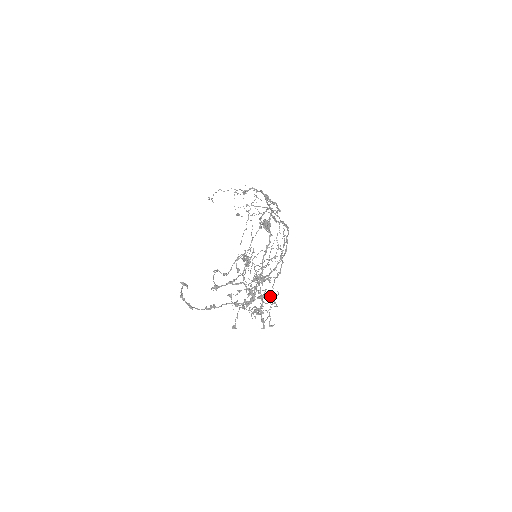
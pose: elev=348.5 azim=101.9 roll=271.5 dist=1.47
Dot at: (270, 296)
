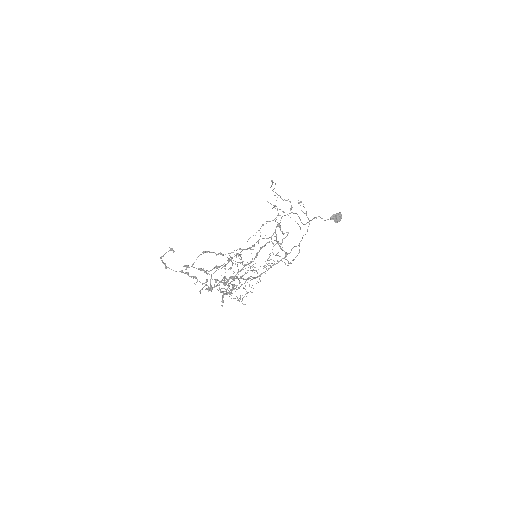
Dot at: occluded
